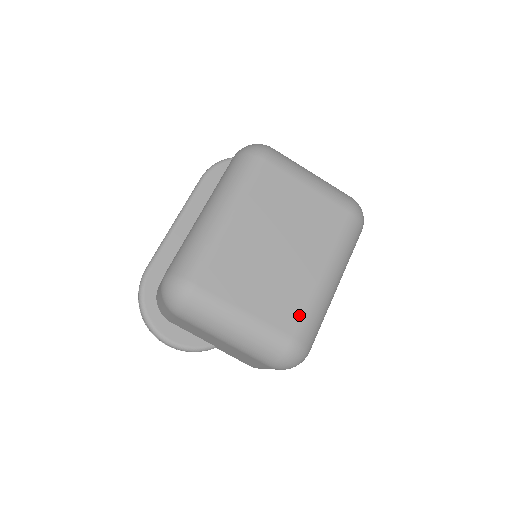
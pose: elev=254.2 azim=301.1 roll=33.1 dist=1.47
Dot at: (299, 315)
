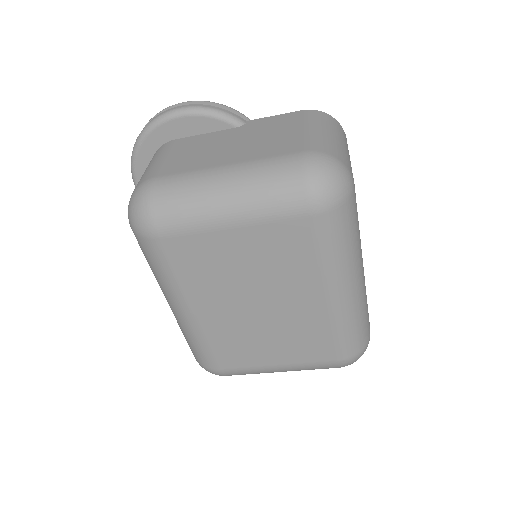
Dot at: (329, 344)
